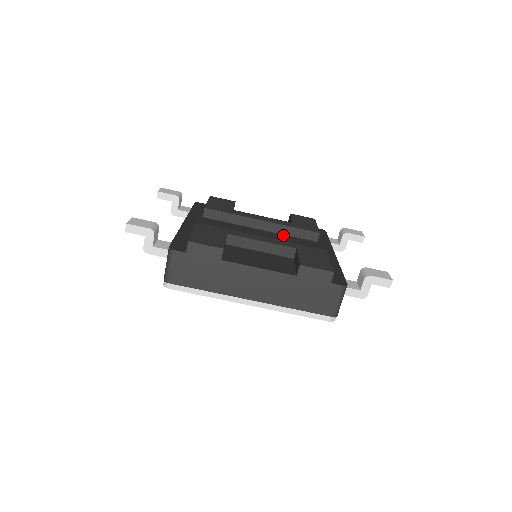
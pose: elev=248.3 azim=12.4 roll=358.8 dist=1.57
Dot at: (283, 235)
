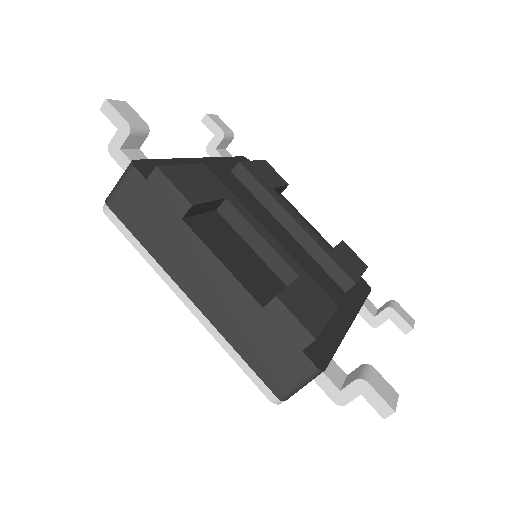
Dot at: (309, 255)
